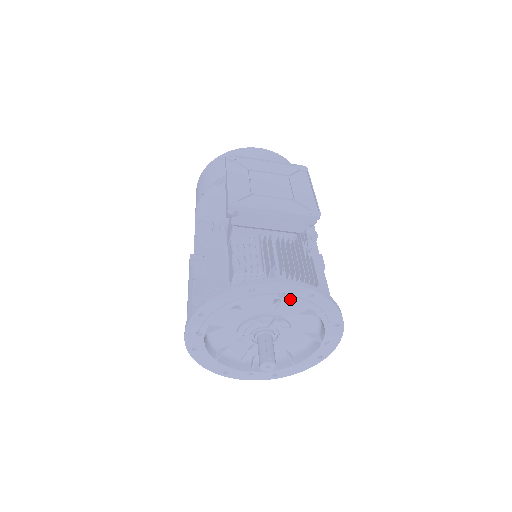
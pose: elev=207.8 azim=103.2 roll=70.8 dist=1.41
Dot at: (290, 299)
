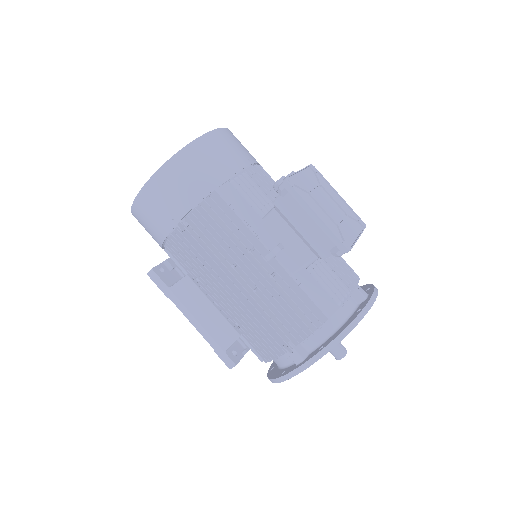
Dot at: occluded
